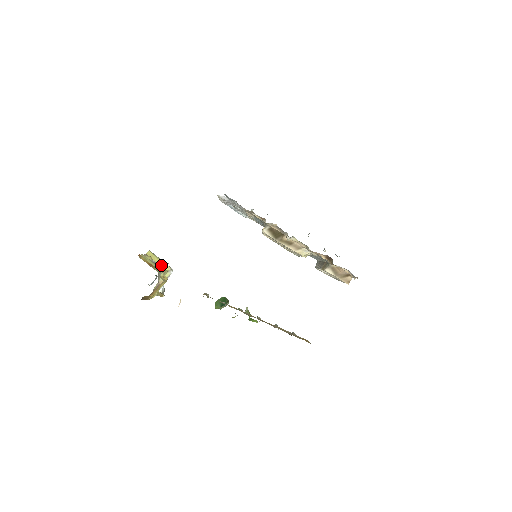
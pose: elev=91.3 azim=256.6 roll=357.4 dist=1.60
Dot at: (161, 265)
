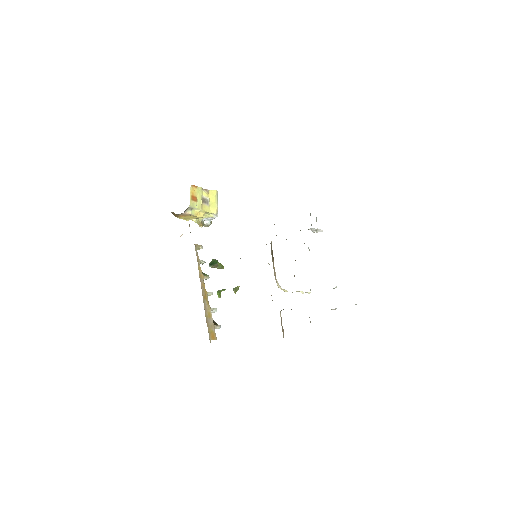
Dot at: (211, 206)
